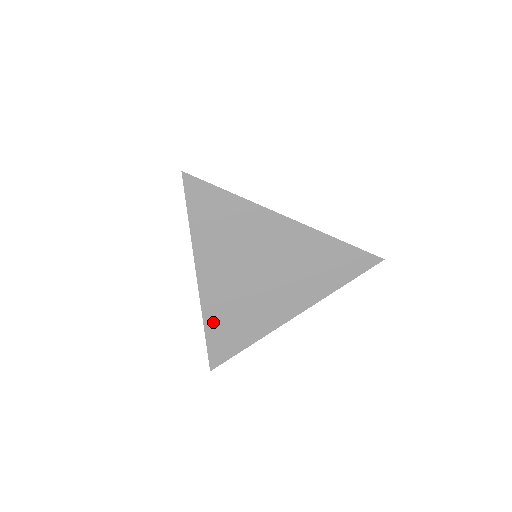
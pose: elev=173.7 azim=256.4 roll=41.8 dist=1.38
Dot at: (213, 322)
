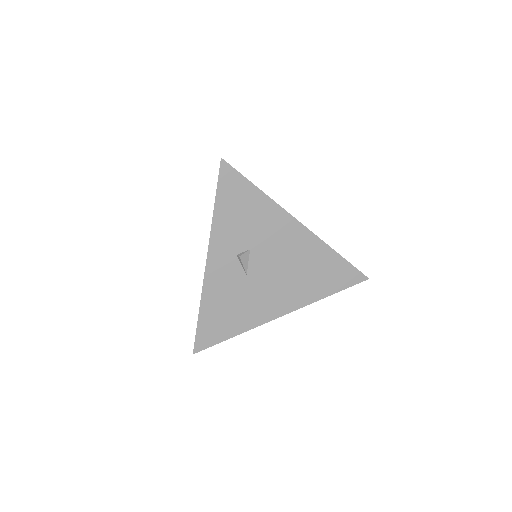
Dot at: occluded
